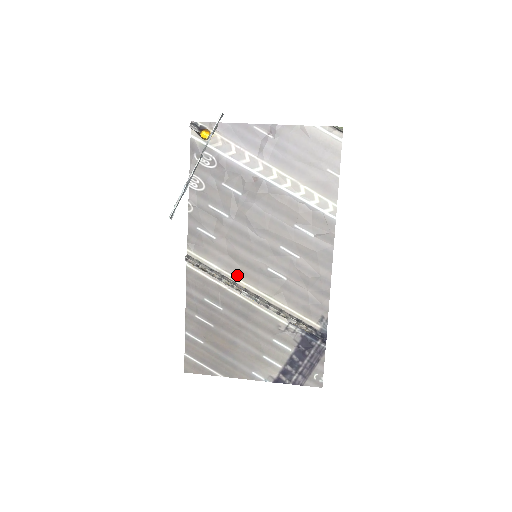
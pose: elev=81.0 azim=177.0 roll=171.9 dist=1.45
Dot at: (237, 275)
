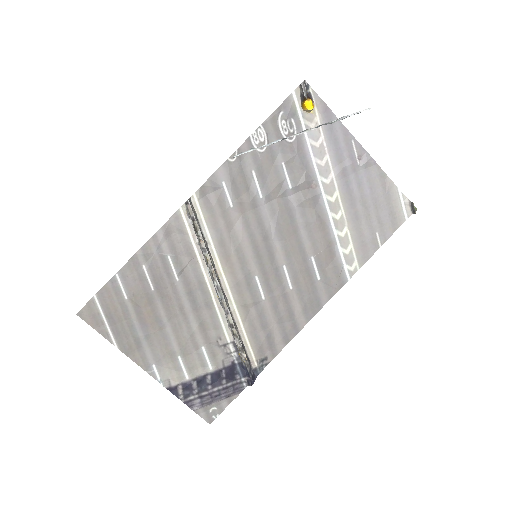
Dot at: (222, 259)
